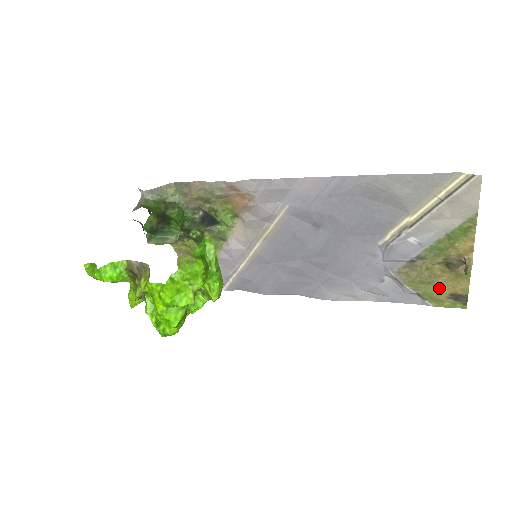
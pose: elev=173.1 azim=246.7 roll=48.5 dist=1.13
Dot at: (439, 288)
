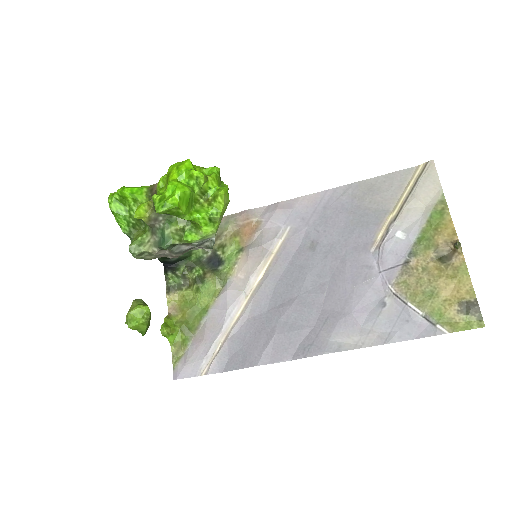
Dot at: (444, 297)
